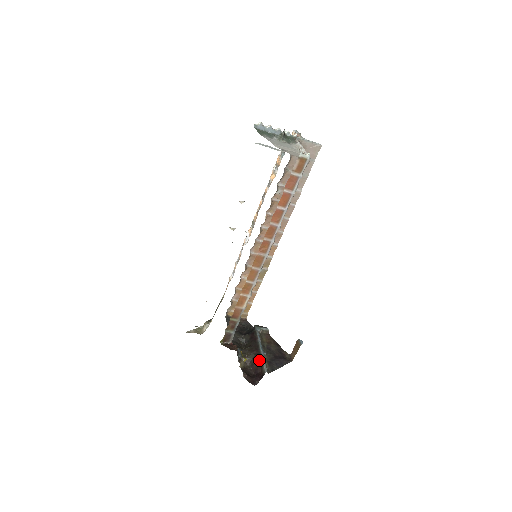
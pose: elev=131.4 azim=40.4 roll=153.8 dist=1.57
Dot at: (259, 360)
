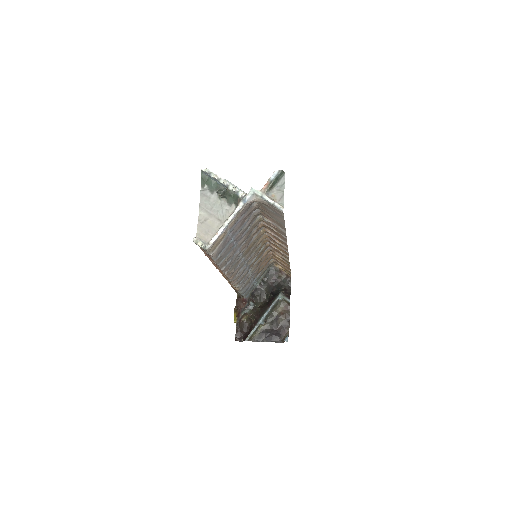
Dot at: (253, 326)
